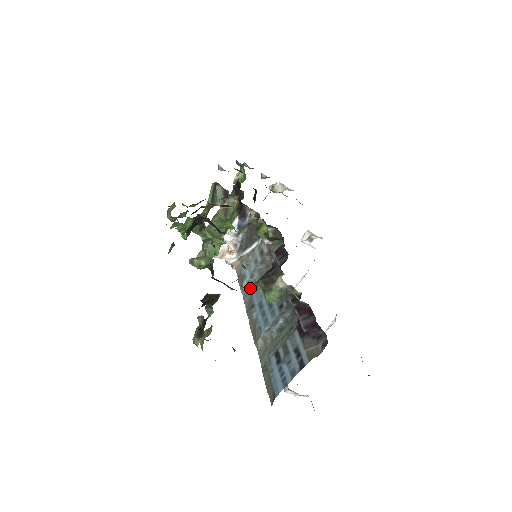
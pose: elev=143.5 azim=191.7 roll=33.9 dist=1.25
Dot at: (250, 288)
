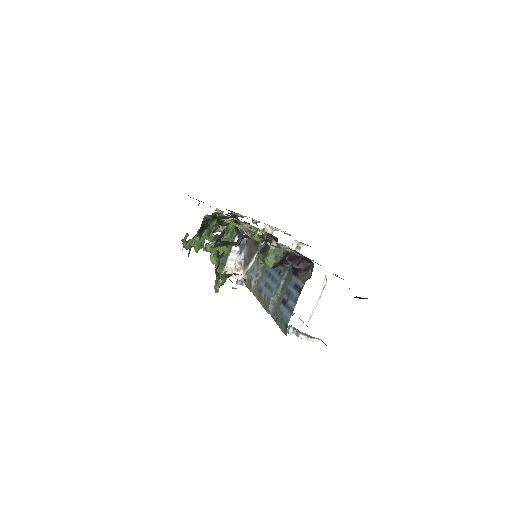
Dot at: (257, 284)
